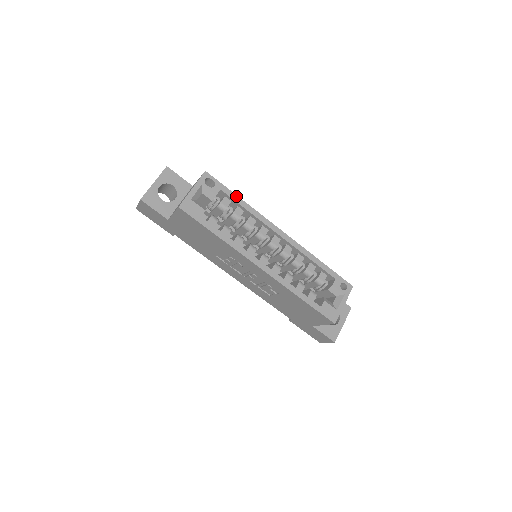
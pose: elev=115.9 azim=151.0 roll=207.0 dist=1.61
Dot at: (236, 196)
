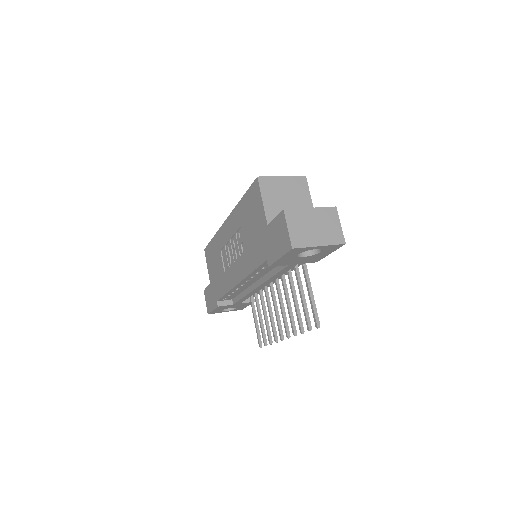
Dot at: occluded
